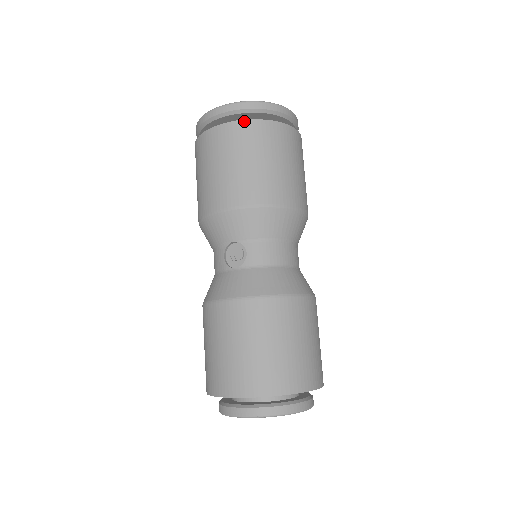
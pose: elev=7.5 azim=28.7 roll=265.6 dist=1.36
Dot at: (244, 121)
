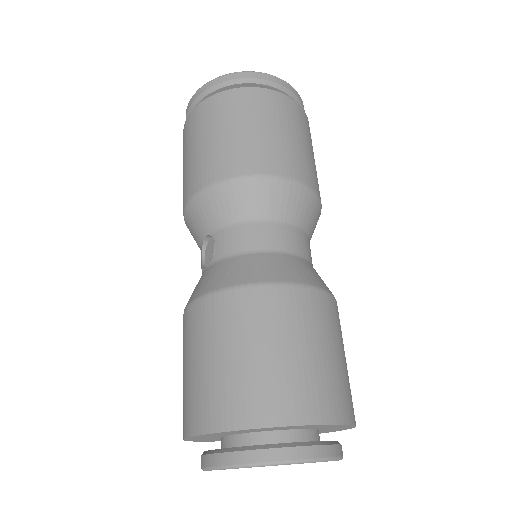
Dot at: (206, 100)
